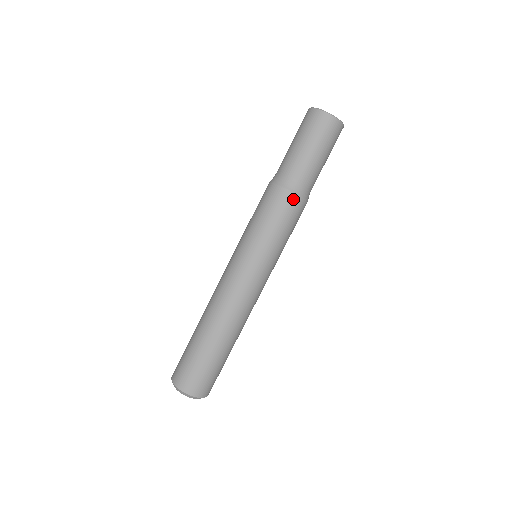
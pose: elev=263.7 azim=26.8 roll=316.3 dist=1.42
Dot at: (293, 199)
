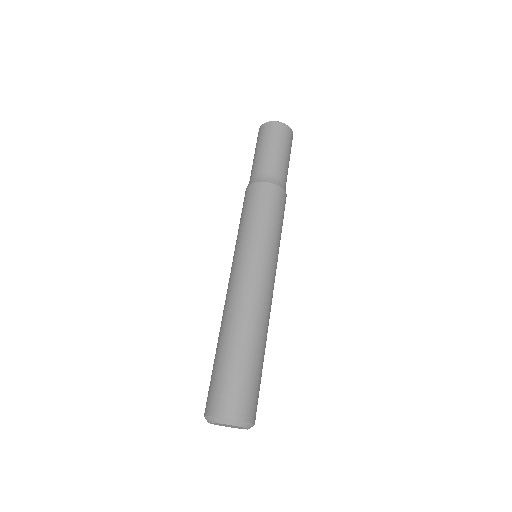
Dot at: (261, 186)
